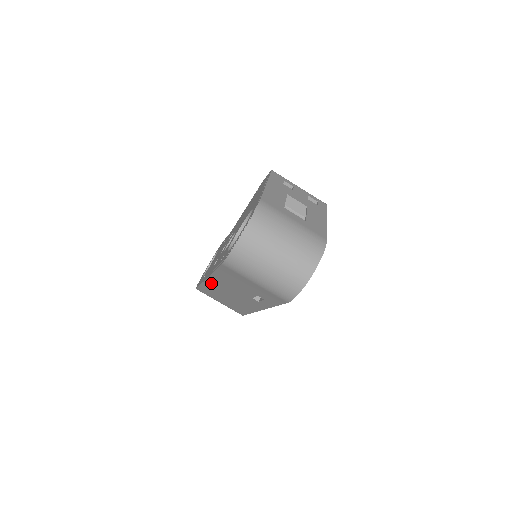
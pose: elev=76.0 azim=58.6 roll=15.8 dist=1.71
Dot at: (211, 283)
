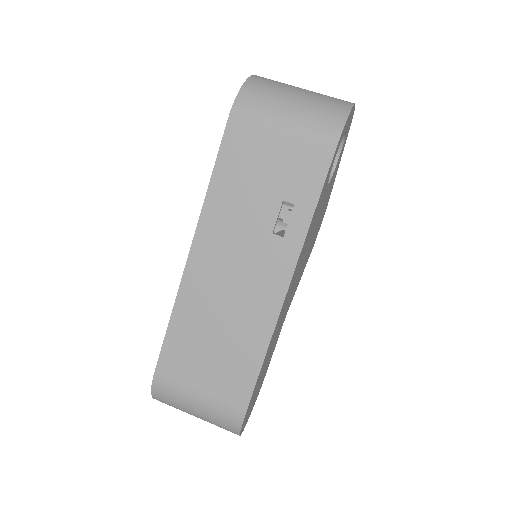
Dot at: (195, 270)
